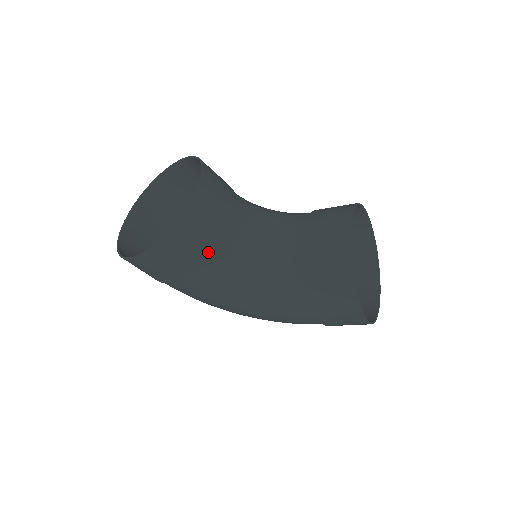
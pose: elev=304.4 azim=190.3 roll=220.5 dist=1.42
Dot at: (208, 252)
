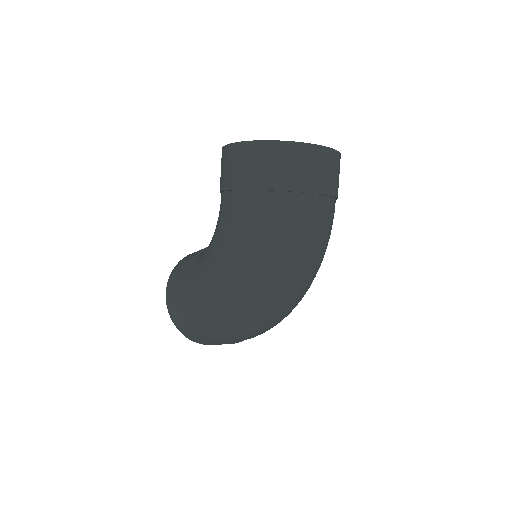
Dot at: (193, 258)
